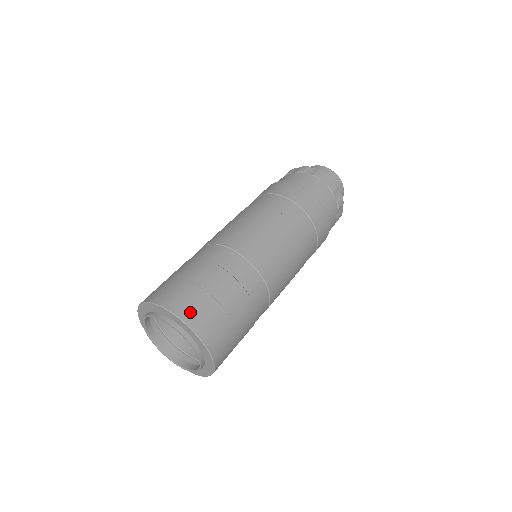
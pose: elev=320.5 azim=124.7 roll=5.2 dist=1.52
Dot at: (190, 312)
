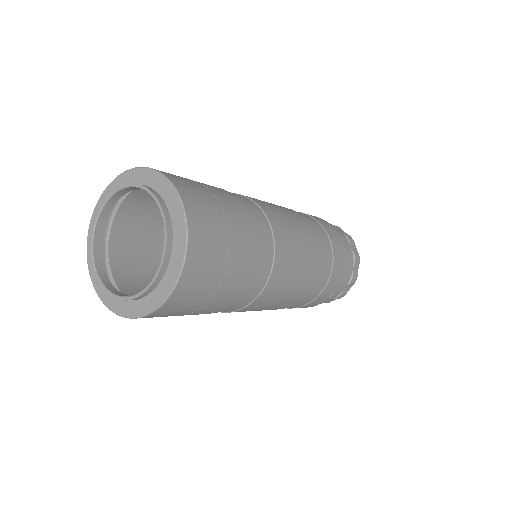
Dot at: (200, 244)
